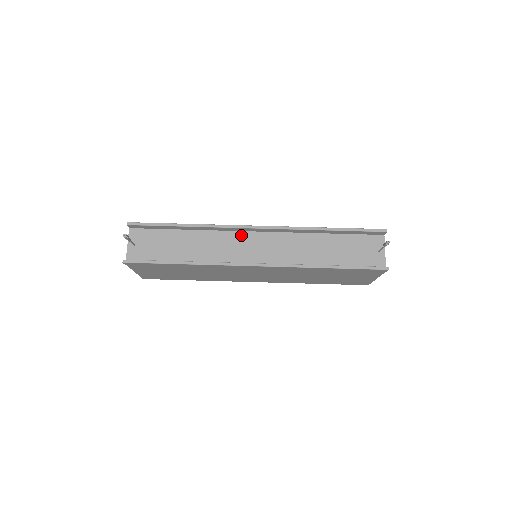
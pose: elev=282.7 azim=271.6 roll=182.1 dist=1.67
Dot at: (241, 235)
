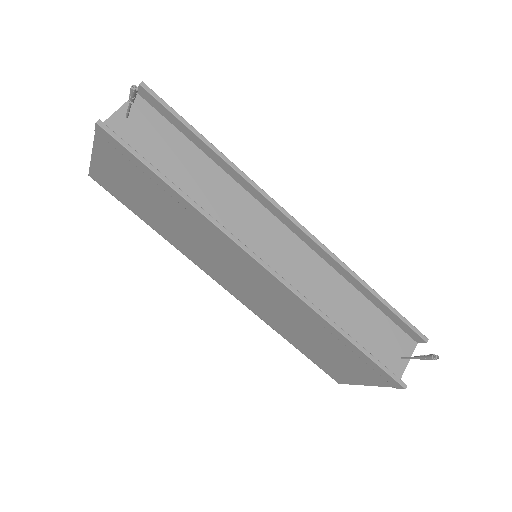
Dot at: (267, 216)
